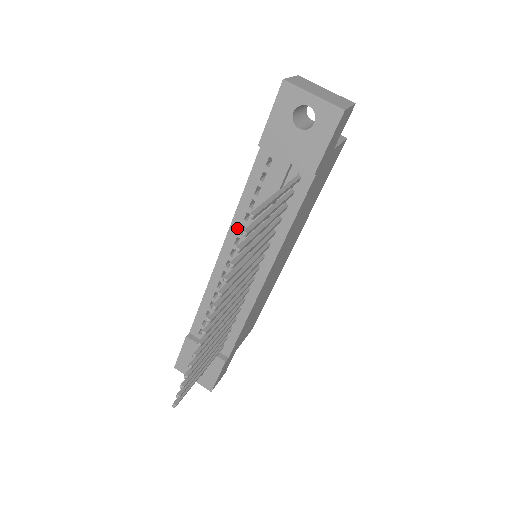
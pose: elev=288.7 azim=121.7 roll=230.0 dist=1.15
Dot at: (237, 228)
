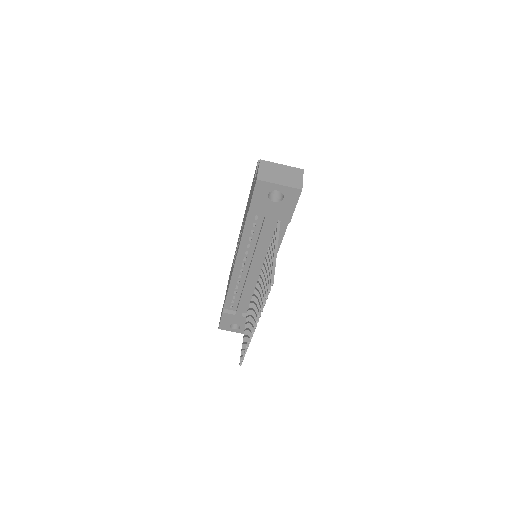
Dot at: (243, 252)
